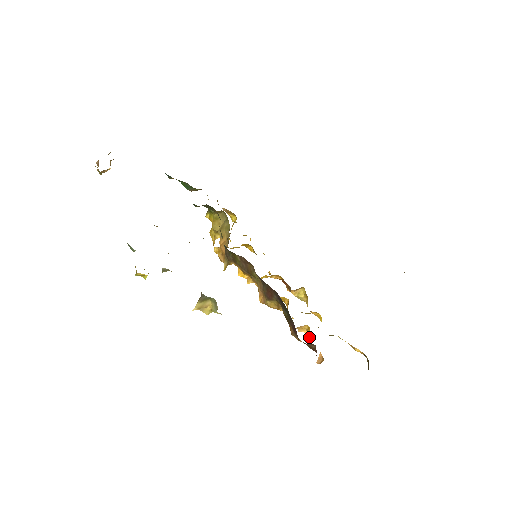
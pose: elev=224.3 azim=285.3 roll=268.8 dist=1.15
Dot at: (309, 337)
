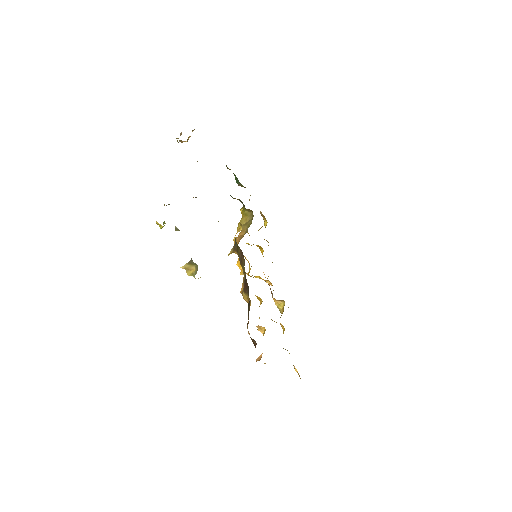
Dot at: occluded
